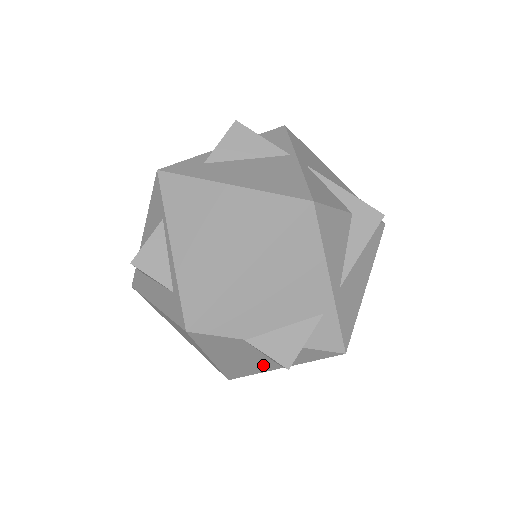
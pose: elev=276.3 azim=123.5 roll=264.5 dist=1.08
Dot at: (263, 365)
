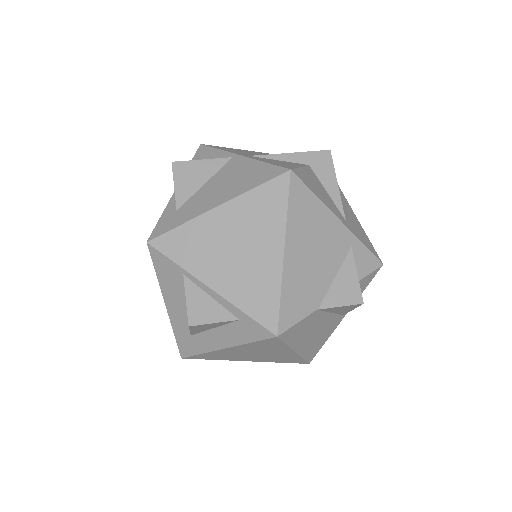
Dot at: (331, 325)
